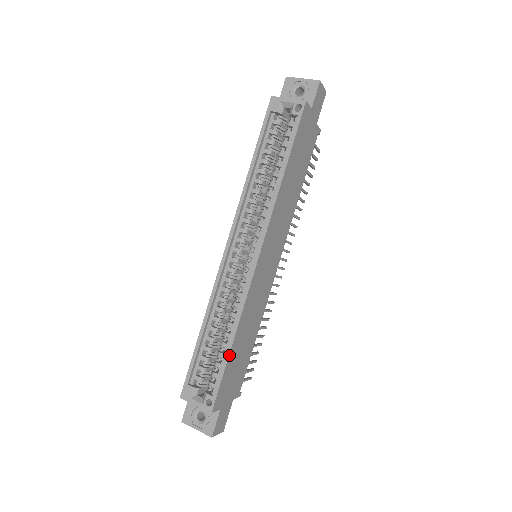
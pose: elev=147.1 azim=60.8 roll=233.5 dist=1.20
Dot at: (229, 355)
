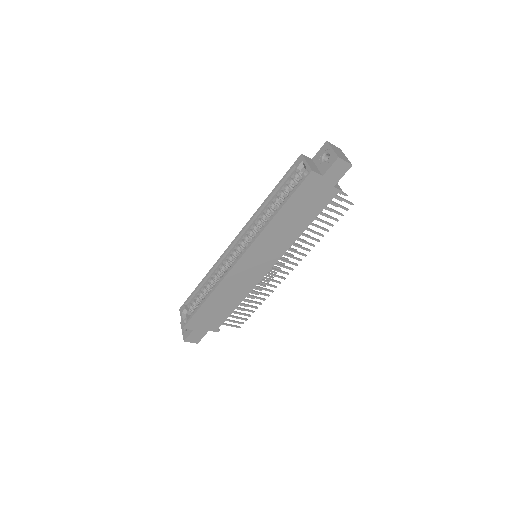
Dot at: (203, 304)
